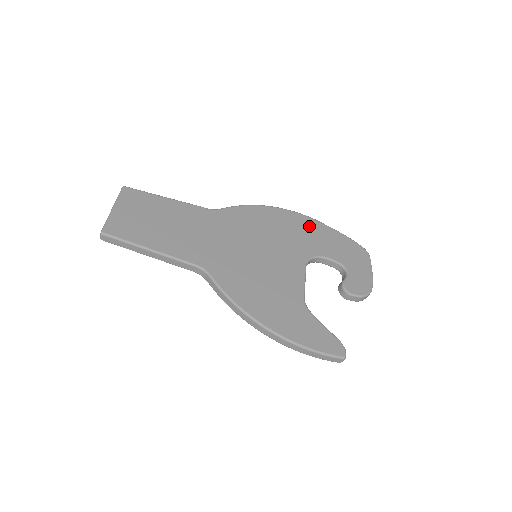
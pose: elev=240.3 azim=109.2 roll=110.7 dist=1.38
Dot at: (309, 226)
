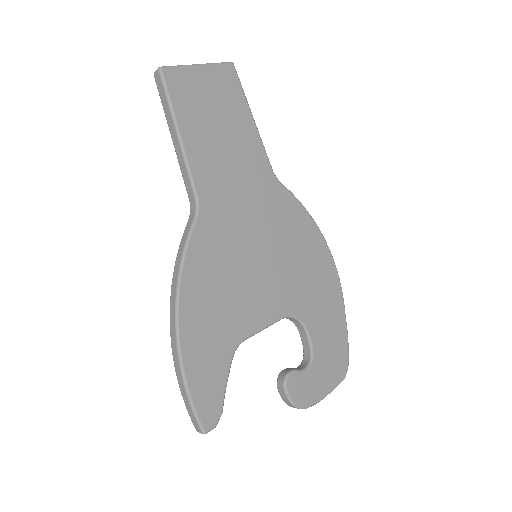
Dot at: (331, 292)
